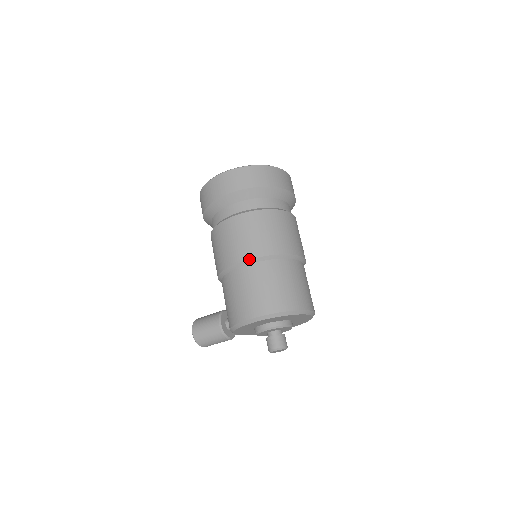
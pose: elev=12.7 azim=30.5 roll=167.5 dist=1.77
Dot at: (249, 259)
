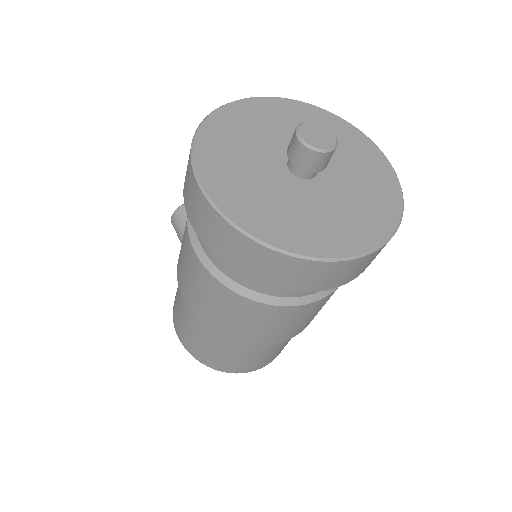
Dot at: (192, 313)
